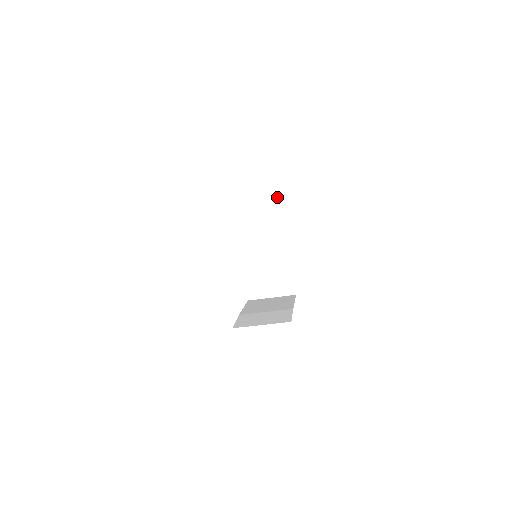
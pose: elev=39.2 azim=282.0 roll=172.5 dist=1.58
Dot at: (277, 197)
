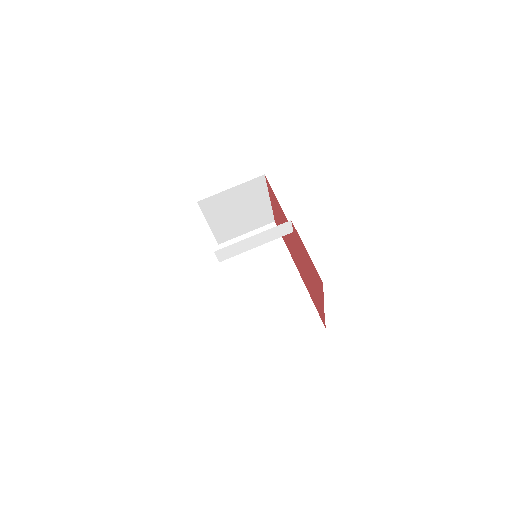
Dot at: (269, 224)
